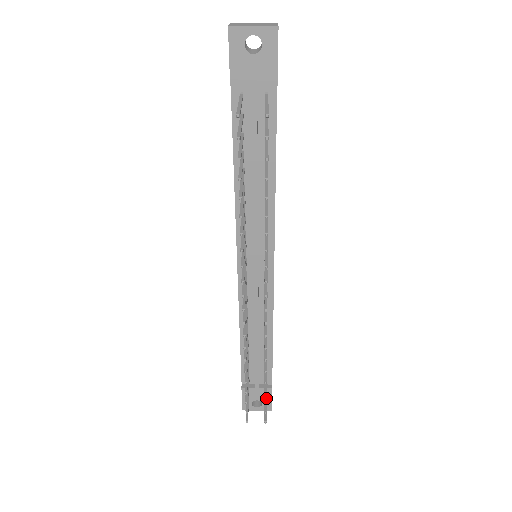
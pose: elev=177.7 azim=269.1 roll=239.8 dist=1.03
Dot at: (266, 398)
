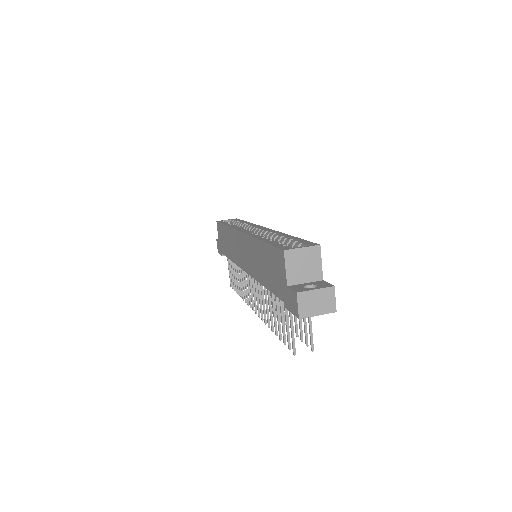
Dot at: occluded
